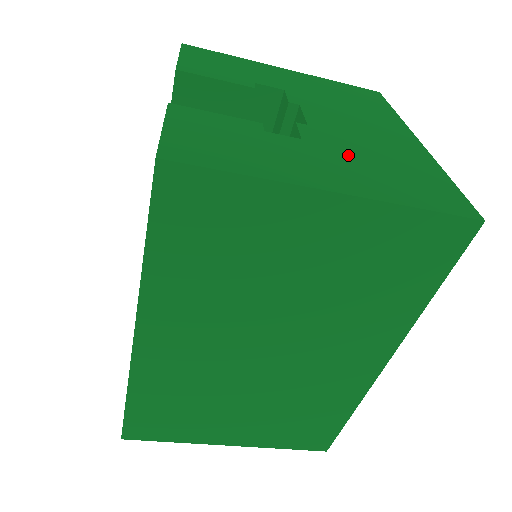
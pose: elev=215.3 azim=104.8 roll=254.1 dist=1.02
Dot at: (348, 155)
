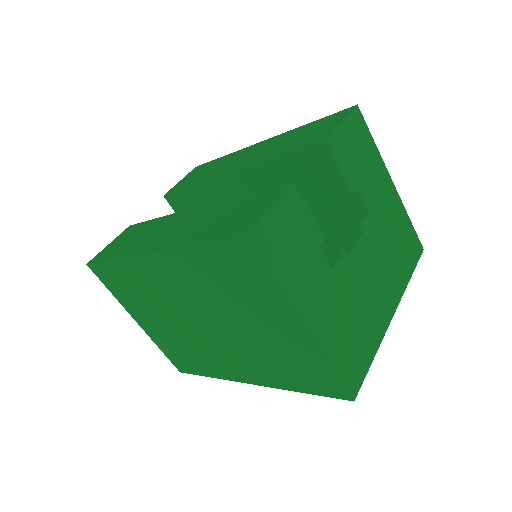
Dot at: (342, 301)
